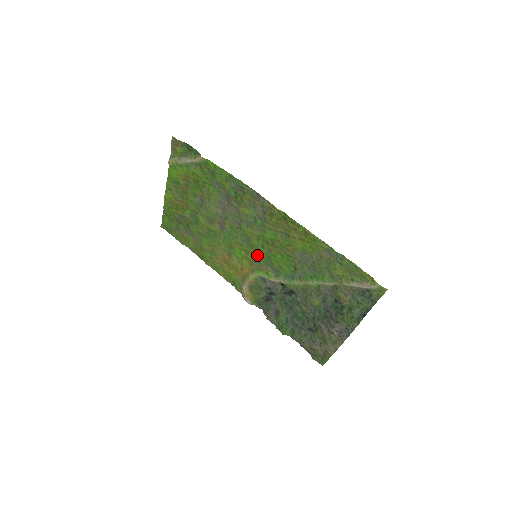
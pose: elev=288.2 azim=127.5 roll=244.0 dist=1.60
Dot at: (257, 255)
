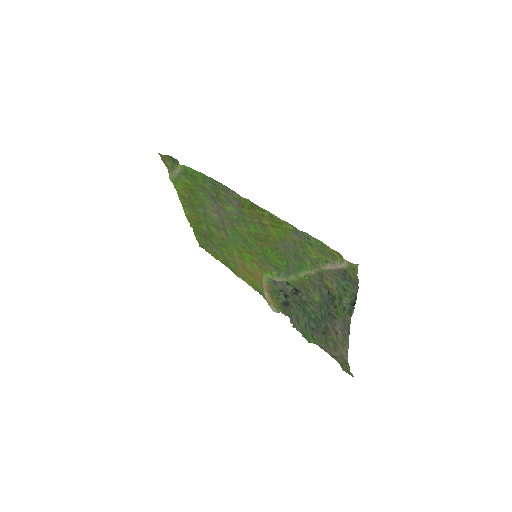
Dot at: (258, 255)
